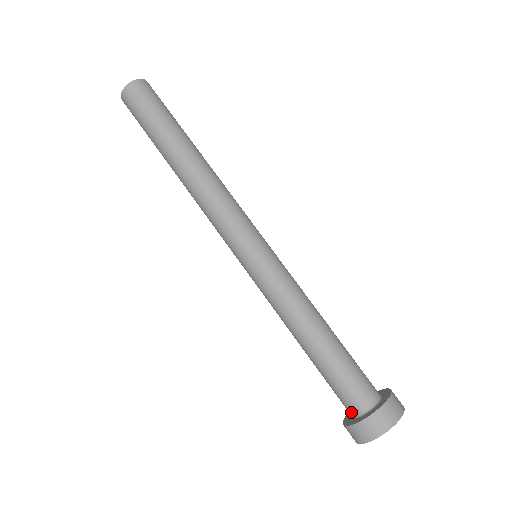
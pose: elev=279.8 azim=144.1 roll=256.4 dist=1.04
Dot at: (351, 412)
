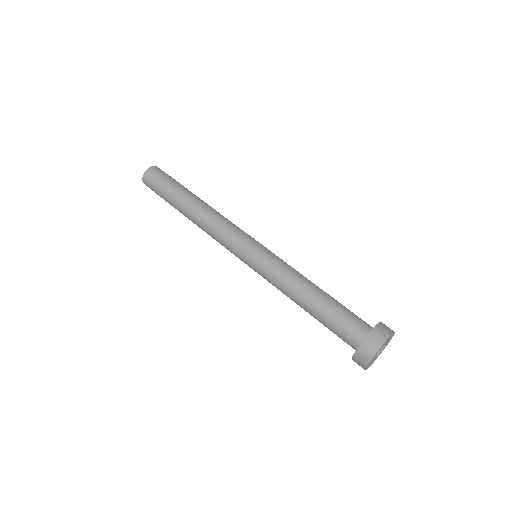
Dot at: (358, 339)
